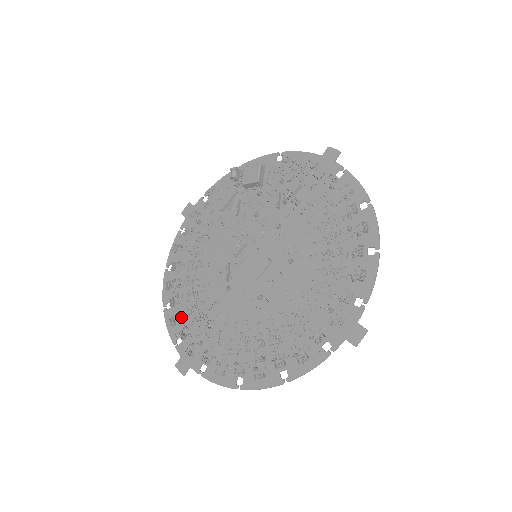
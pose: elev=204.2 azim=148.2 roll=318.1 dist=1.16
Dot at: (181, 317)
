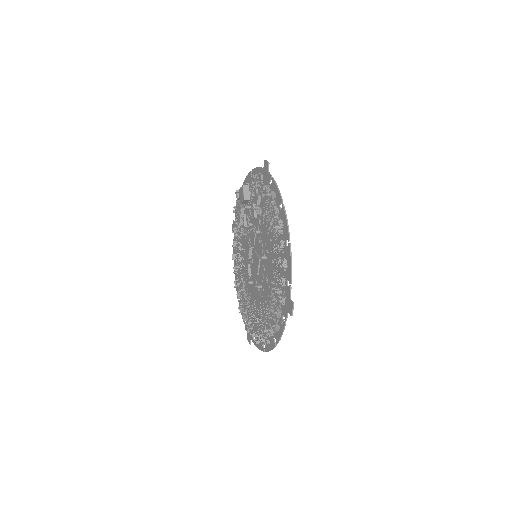
Dot at: (243, 305)
